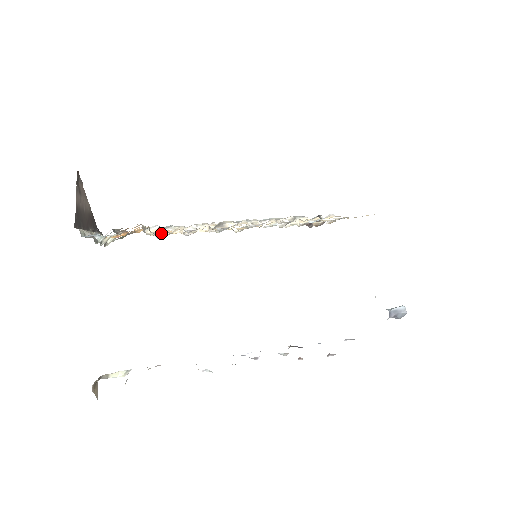
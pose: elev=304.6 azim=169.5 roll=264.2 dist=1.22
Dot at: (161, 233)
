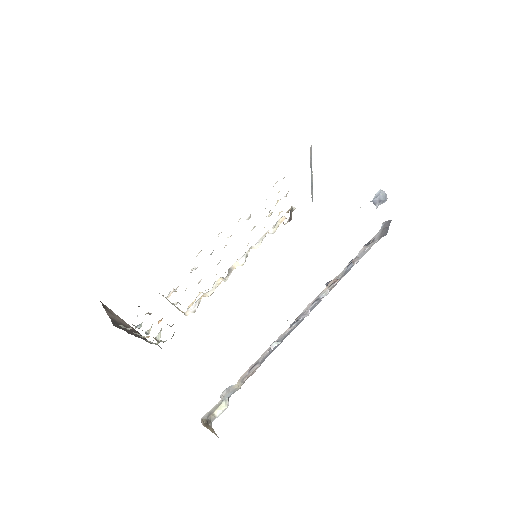
Dot at: occluded
